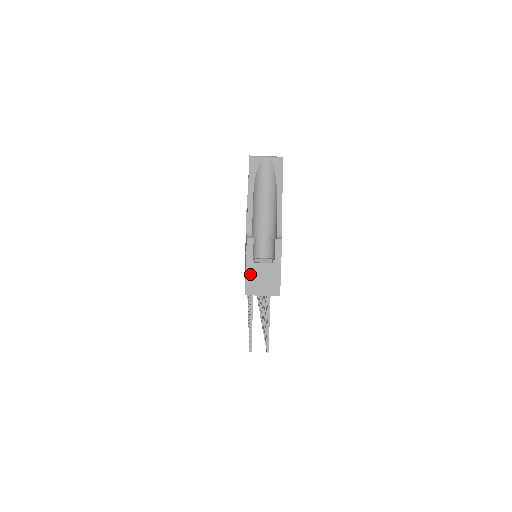
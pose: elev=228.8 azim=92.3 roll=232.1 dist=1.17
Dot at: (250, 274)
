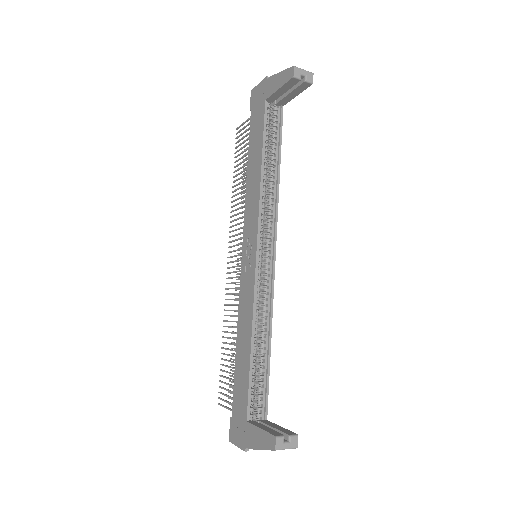
Dot at: (237, 445)
